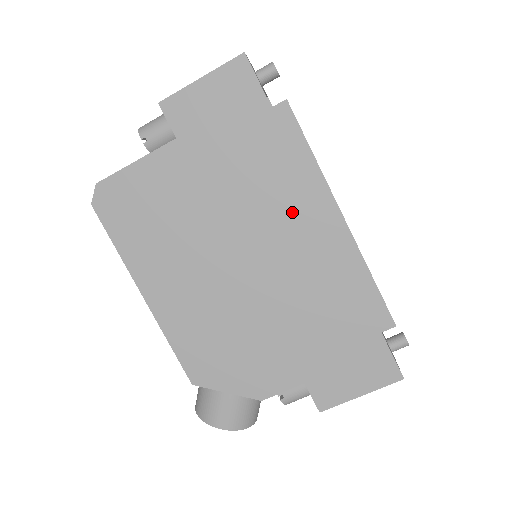
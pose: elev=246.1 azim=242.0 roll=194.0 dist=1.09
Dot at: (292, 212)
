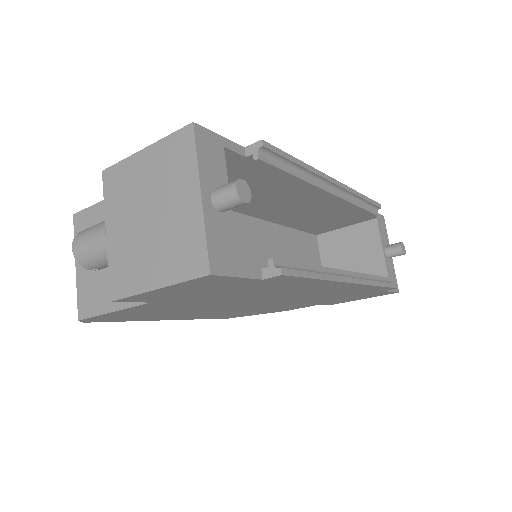
Dot at: (299, 291)
